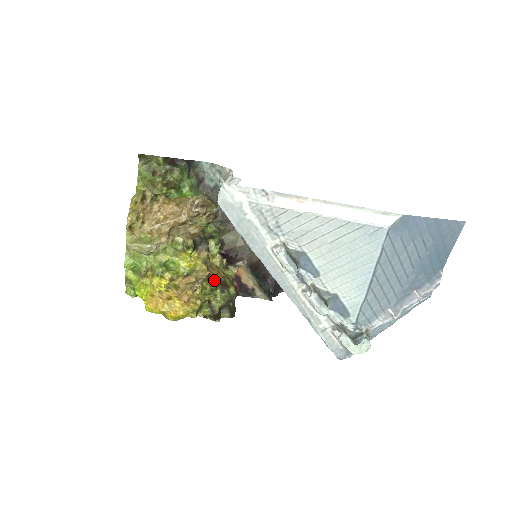
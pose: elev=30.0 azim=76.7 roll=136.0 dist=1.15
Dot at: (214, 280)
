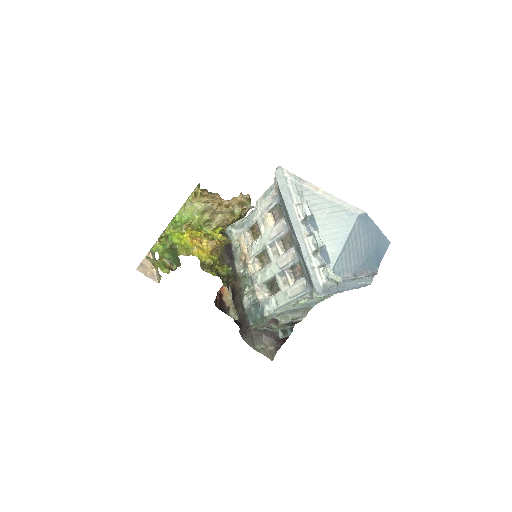
Dot at: occluded
